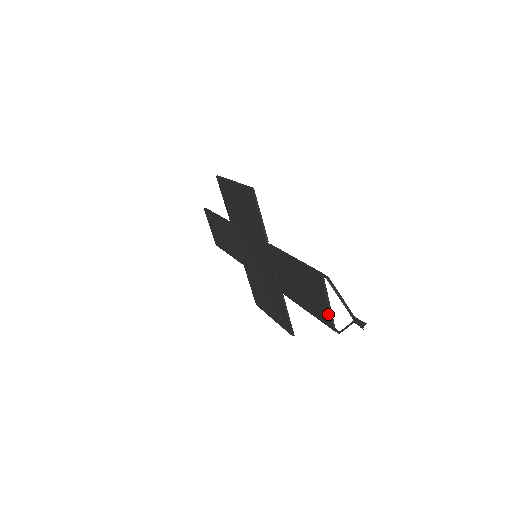
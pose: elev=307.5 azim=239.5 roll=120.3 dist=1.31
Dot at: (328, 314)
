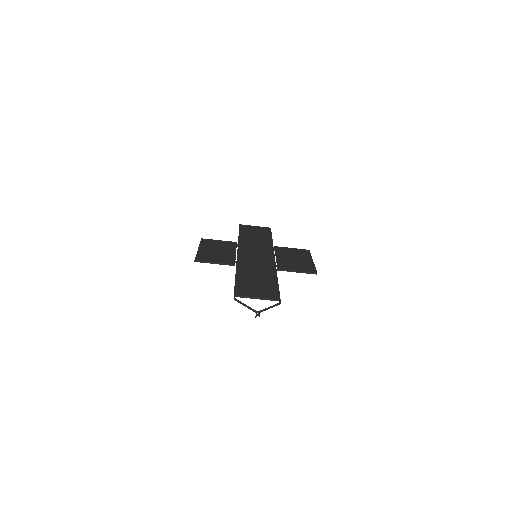
Dot at: (267, 299)
